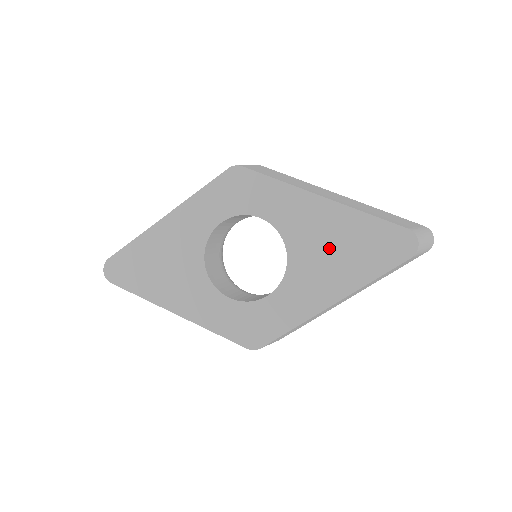
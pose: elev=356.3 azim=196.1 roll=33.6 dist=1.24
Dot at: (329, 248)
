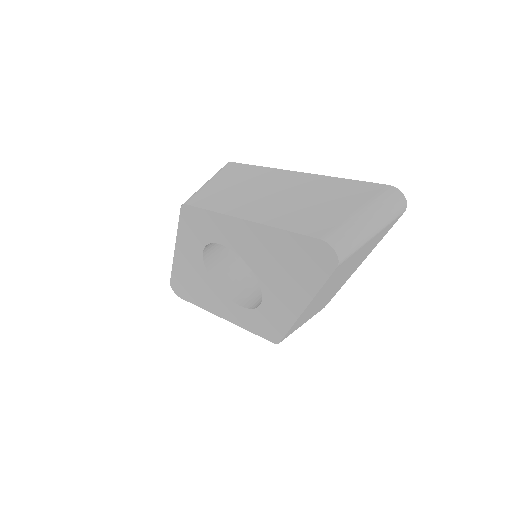
Dot at: (275, 264)
